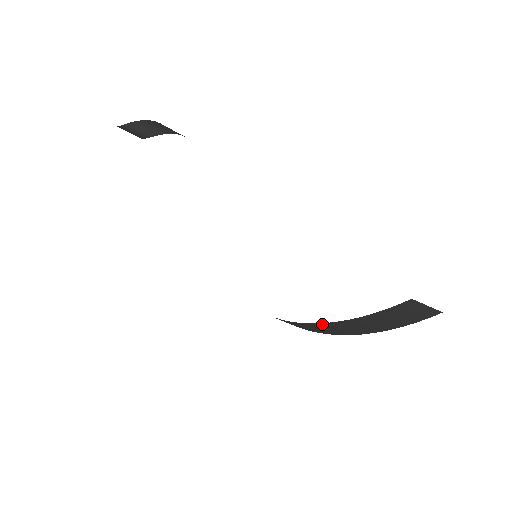
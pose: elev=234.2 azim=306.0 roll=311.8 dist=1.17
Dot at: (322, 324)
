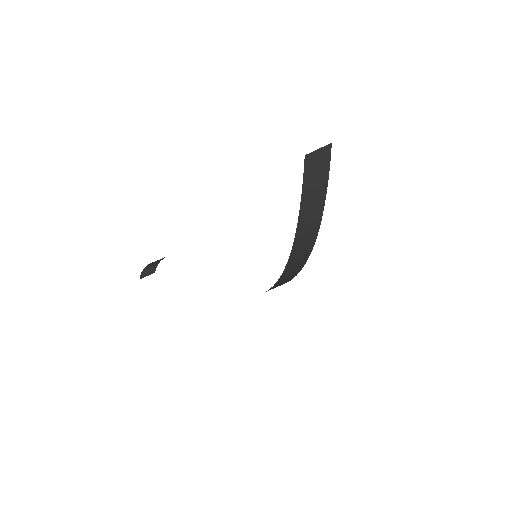
Dot at: (299, 226)
